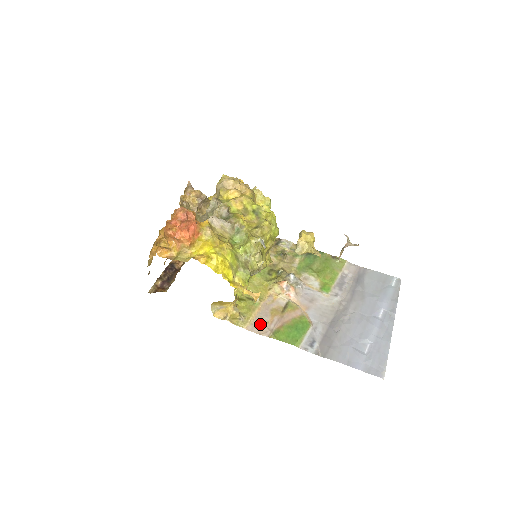
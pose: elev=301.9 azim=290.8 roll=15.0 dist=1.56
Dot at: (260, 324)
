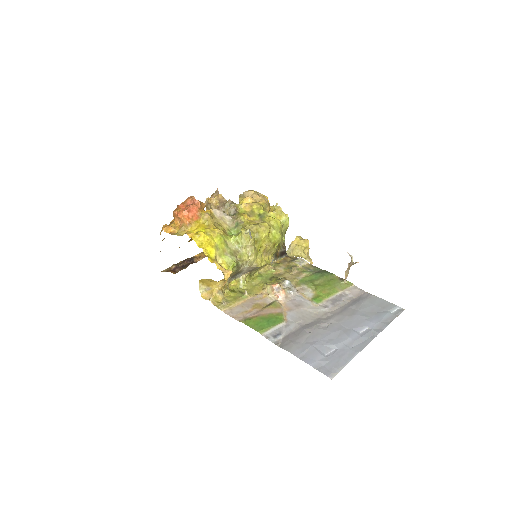
Dot at: (238, 311)
